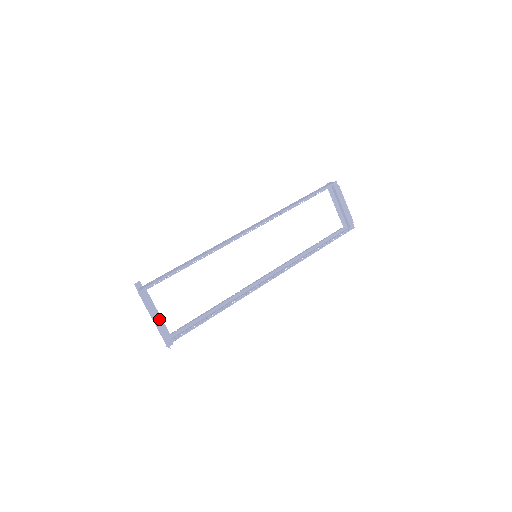
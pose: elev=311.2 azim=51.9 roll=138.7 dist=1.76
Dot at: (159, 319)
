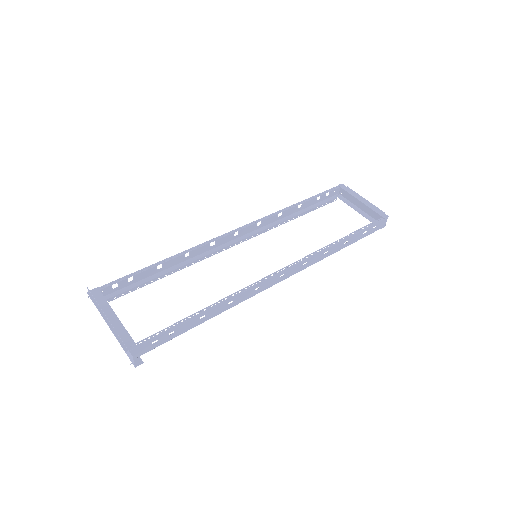
Dot at: (115, 320)
